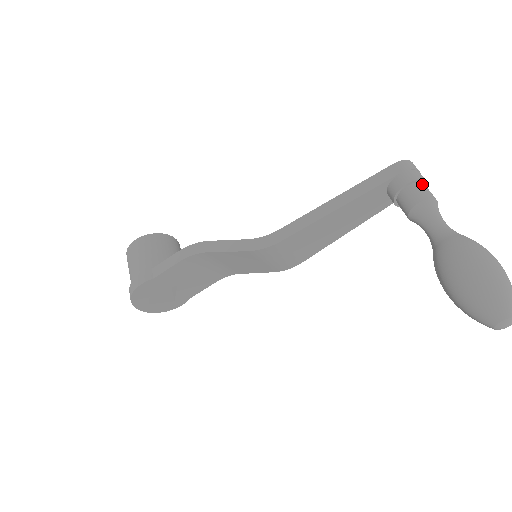
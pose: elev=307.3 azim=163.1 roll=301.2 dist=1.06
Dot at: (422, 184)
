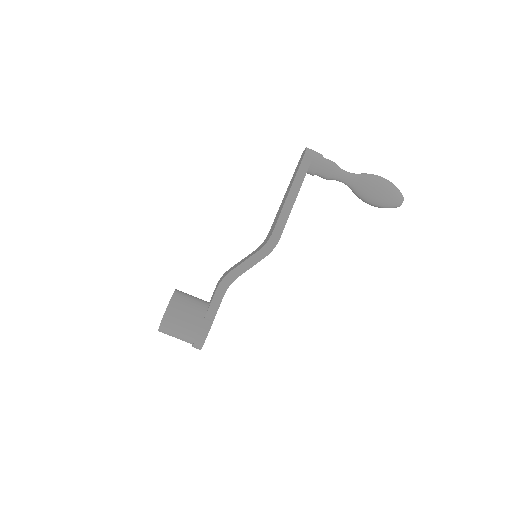
Dot at: (324, 158)
